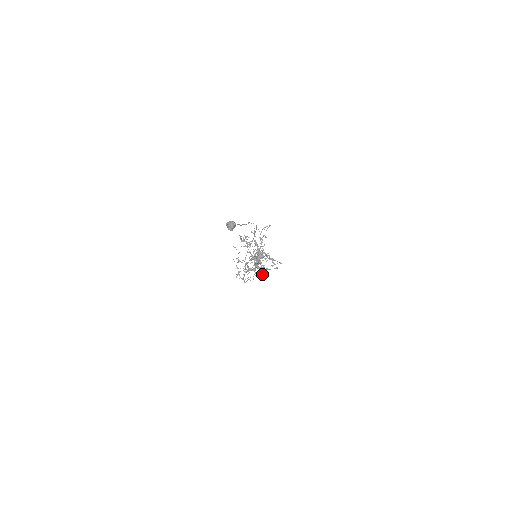
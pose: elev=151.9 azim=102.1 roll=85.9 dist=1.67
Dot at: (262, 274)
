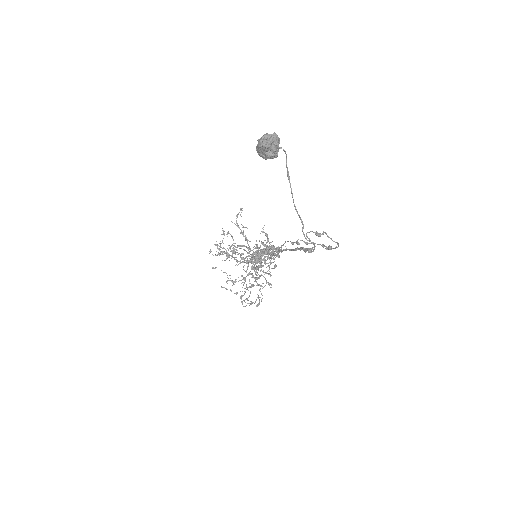
Dot at: (324, 246)
